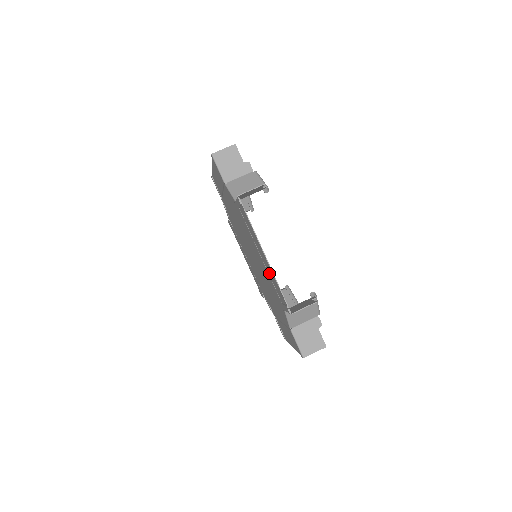
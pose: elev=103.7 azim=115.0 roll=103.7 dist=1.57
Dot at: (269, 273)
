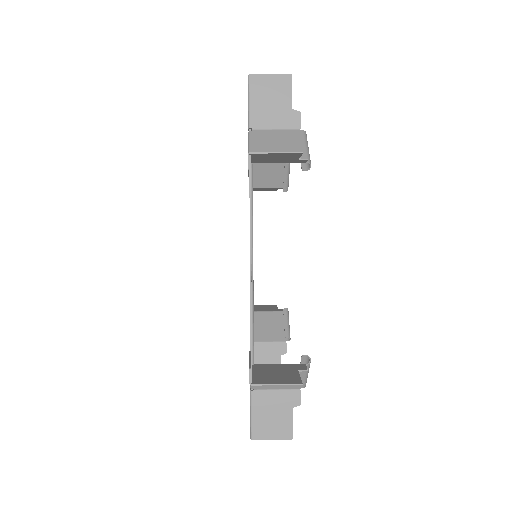
Dot at: occluded
